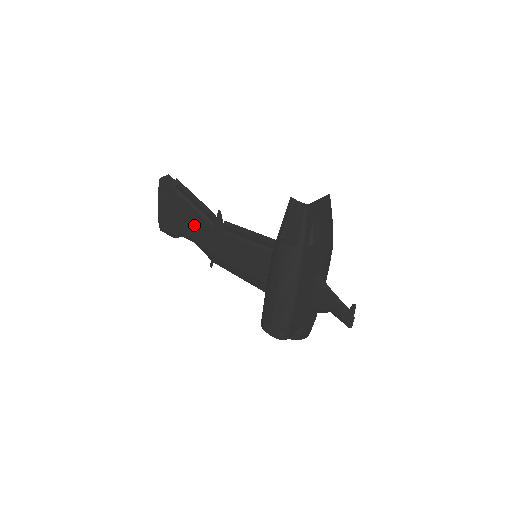
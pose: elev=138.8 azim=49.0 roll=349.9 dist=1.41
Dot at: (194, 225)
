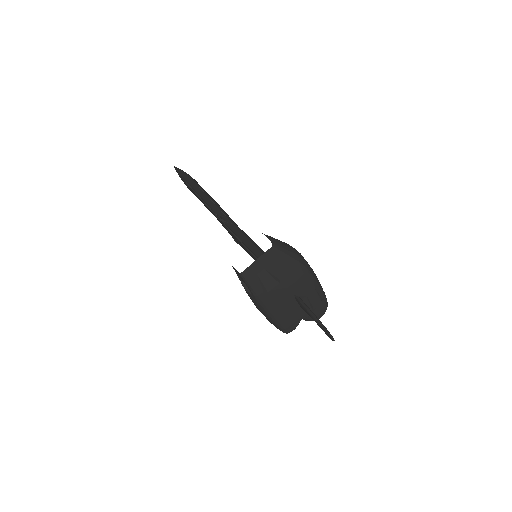
Dot at: occluded
